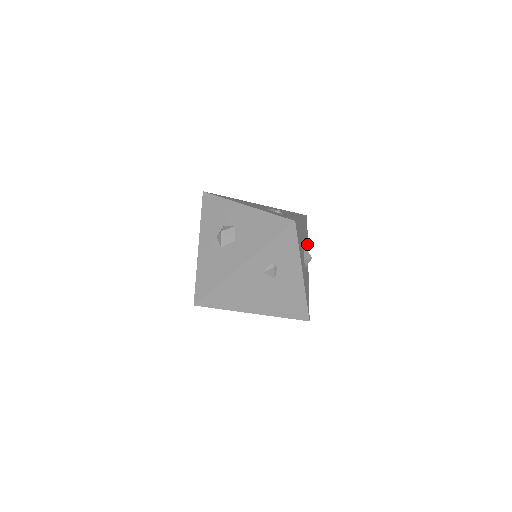
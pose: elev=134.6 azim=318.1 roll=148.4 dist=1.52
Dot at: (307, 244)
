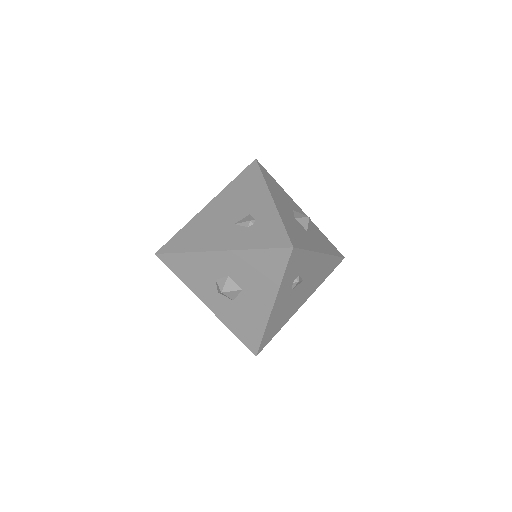
Dot at: (283, 191)
